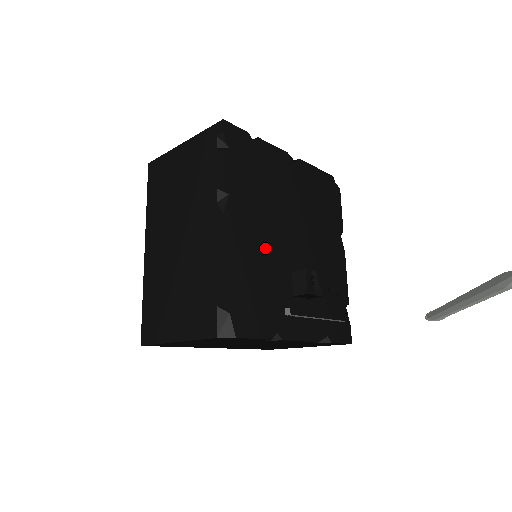
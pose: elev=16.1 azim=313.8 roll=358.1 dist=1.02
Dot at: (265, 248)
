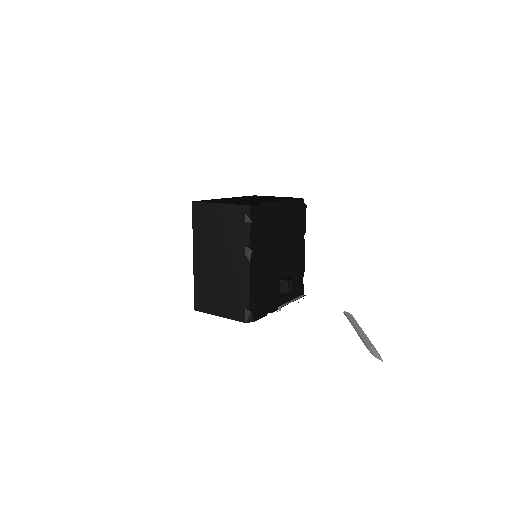
Dot at: (267, 269)
